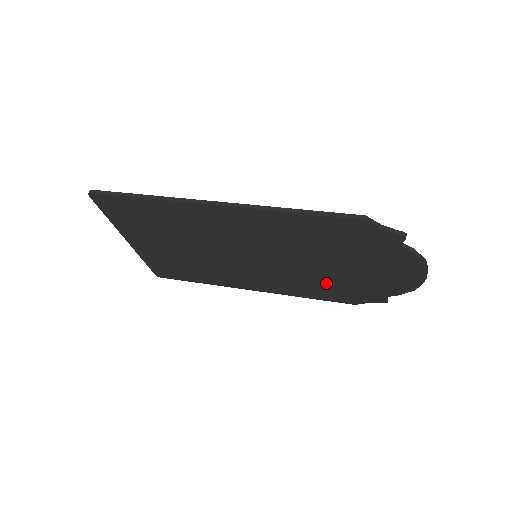
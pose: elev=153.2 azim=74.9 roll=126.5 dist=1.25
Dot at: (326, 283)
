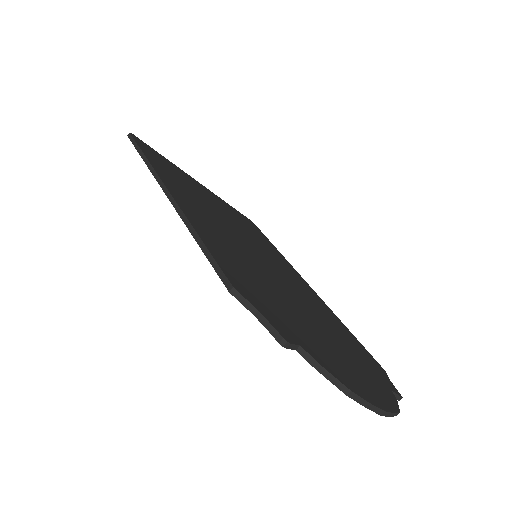
Dot at: occluded
